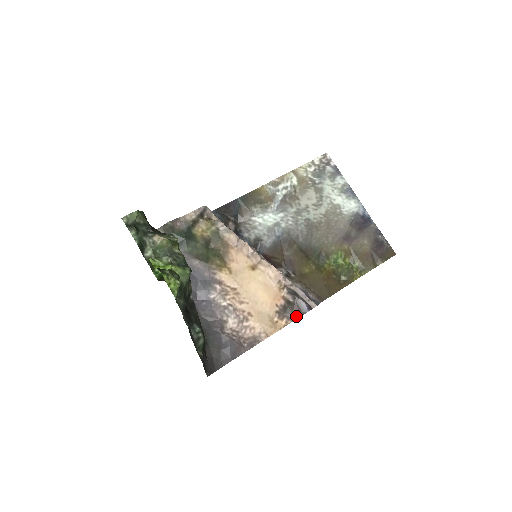
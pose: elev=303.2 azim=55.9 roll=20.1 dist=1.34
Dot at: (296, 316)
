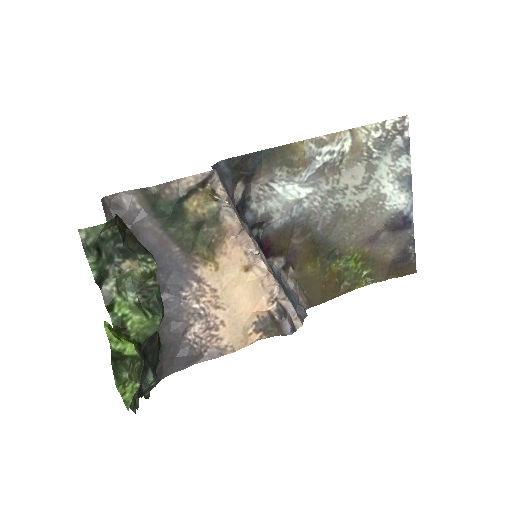
Dot at: (274, 334)
